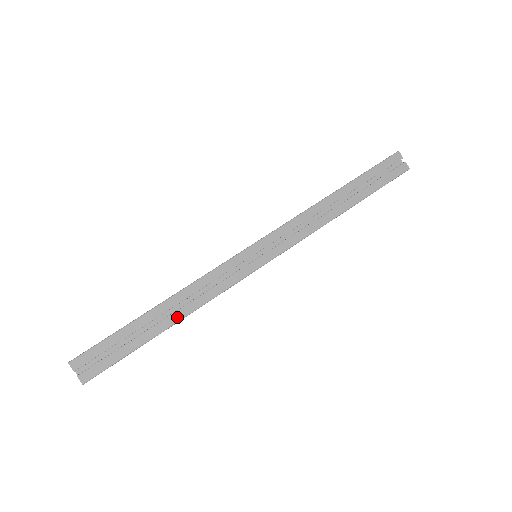
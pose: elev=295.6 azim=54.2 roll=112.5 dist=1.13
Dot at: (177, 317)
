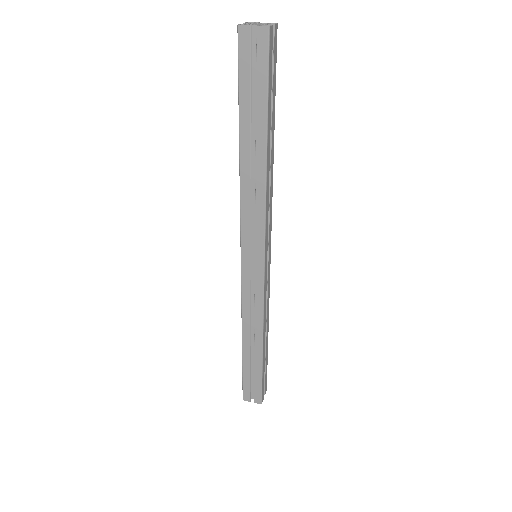
Dot at: (268, 331)
